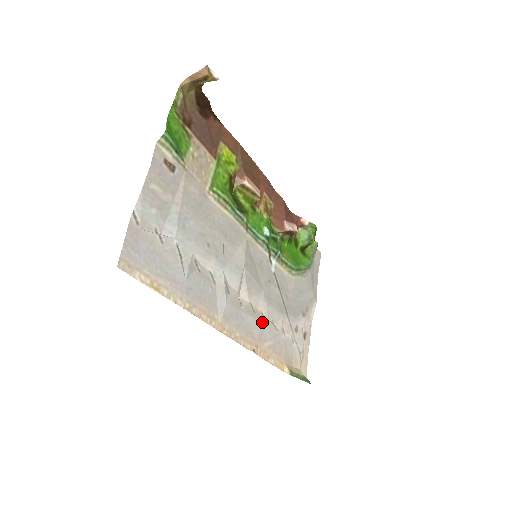
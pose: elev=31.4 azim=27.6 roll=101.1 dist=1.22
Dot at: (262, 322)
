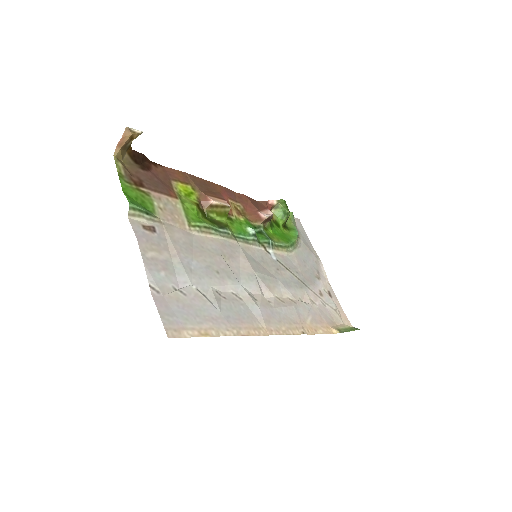
Dot at: (294, 306)
